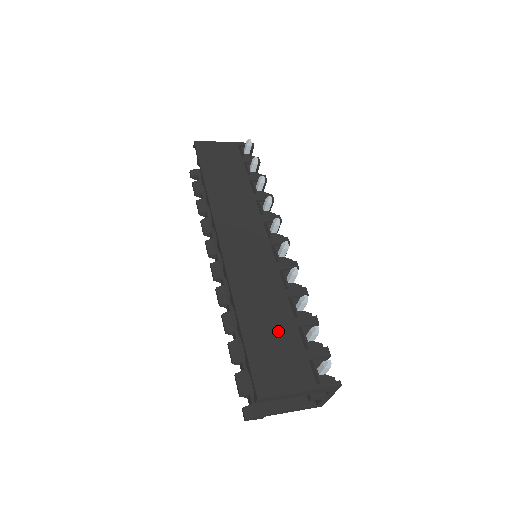
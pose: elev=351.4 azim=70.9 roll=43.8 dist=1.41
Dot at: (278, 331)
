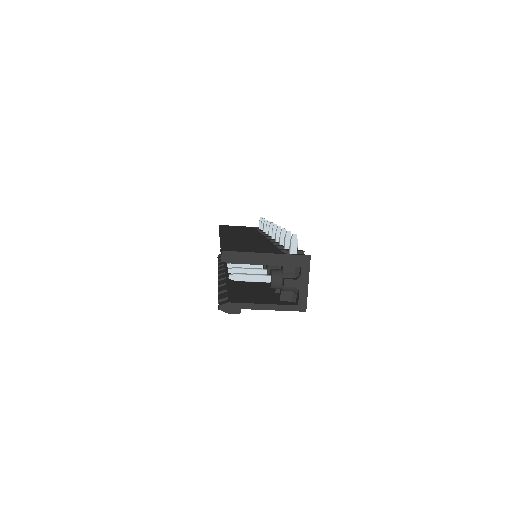
Dot at: (256, 245)
